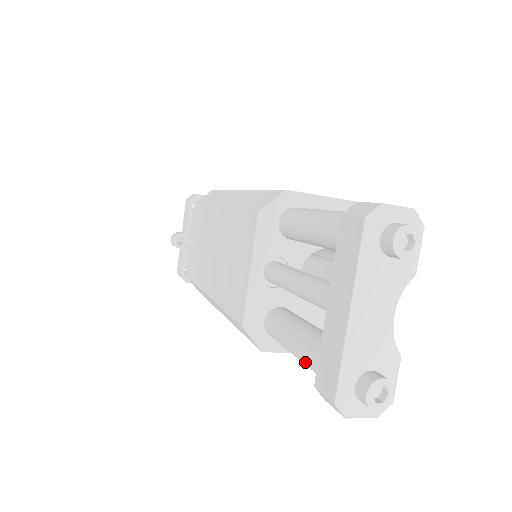
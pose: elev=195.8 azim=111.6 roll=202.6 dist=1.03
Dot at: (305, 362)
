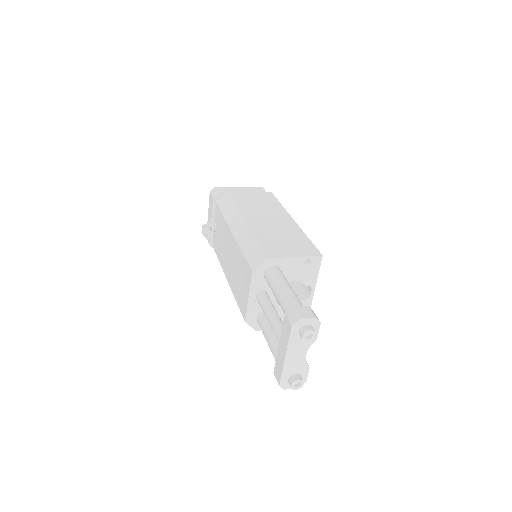
Dot at: (273, 354)
